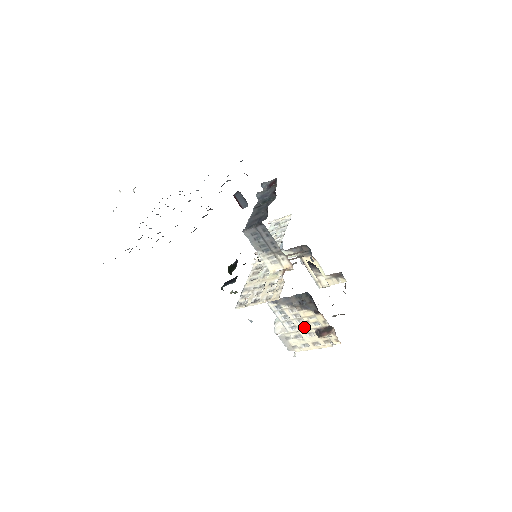
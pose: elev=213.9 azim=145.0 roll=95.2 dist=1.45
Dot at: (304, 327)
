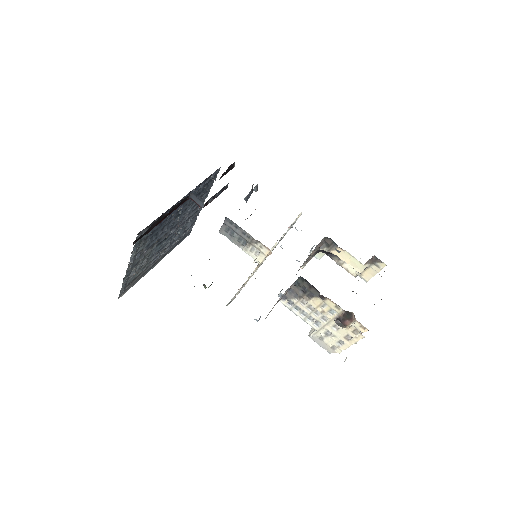
Dot at: (325, 320)
